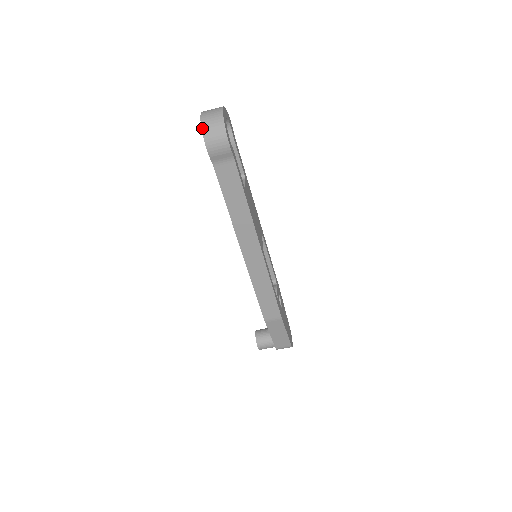
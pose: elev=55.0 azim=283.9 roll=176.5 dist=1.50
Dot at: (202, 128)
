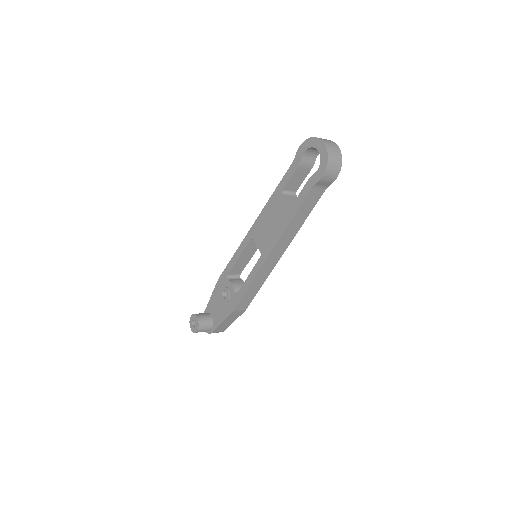
Dot at: (328, 158)
